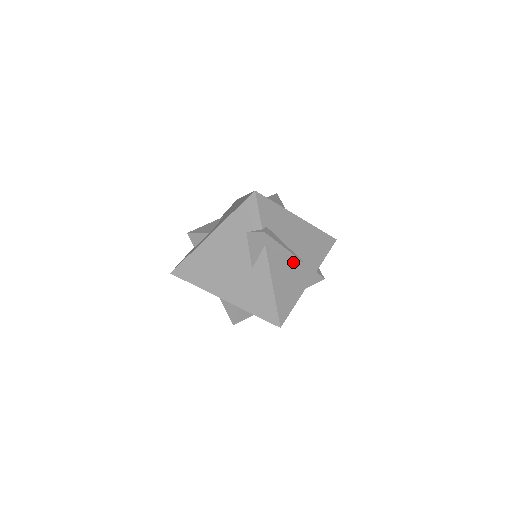
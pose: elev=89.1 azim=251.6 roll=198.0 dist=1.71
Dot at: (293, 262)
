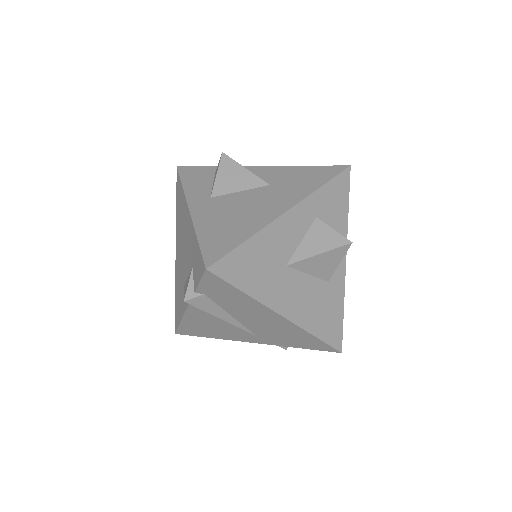
Dot at: (233, 325)
